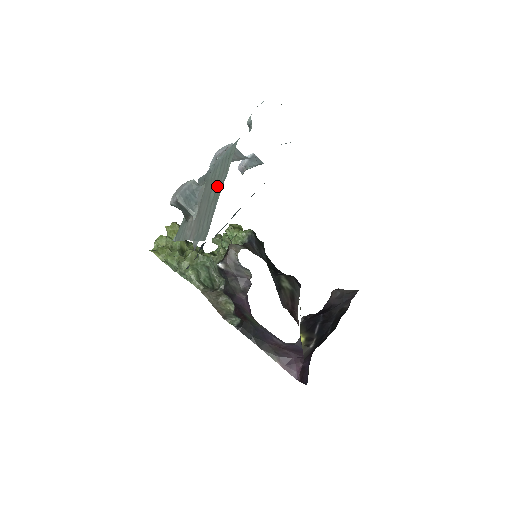
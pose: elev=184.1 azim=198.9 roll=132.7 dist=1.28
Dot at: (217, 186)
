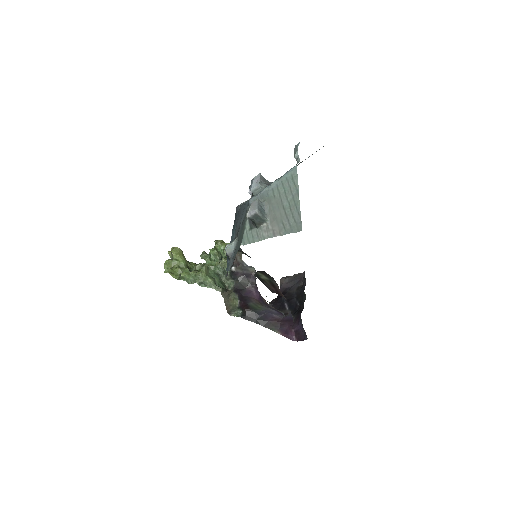
Dot at: (289, 198)
